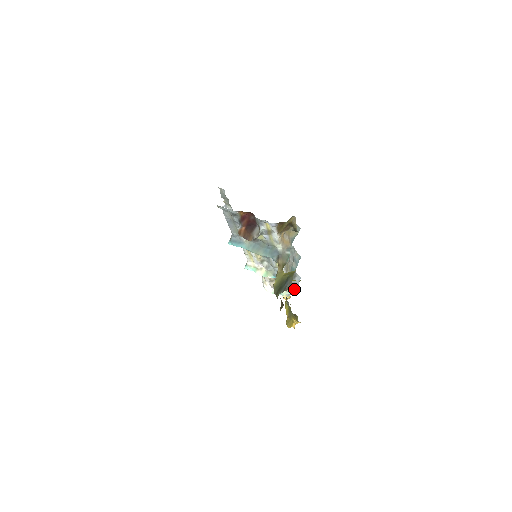
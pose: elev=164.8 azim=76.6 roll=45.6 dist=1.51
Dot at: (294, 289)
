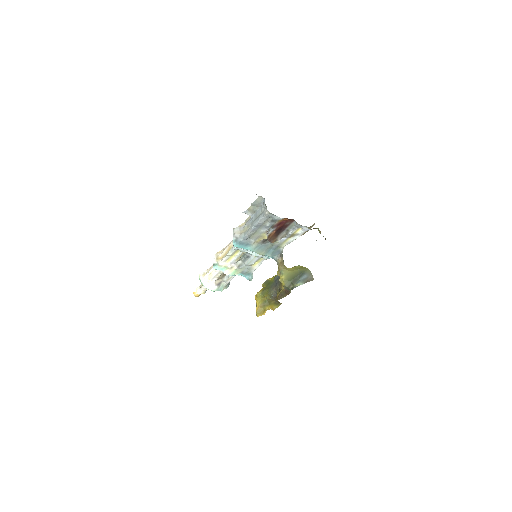
Dot at: occluded
